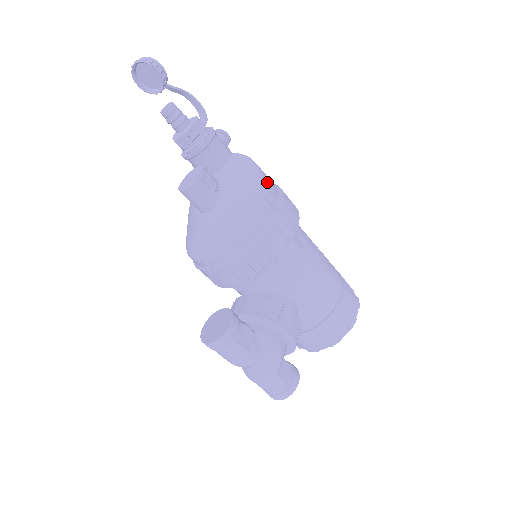
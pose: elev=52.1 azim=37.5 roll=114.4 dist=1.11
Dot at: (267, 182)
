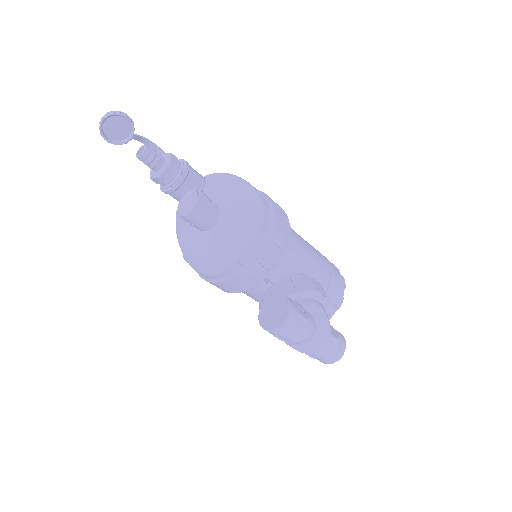
Dot at: occluded
